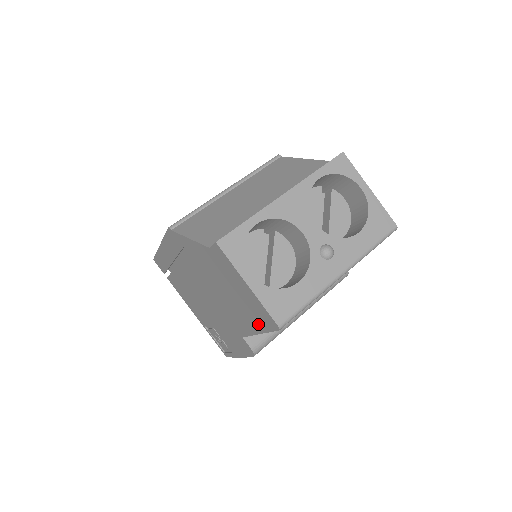
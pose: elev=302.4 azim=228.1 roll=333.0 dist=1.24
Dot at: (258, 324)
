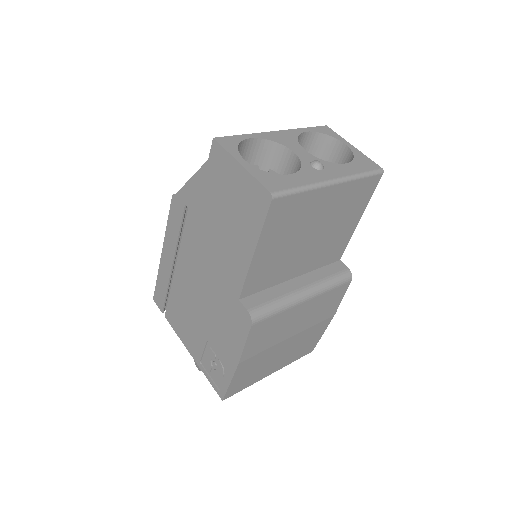
Dot at: (252, 230)
